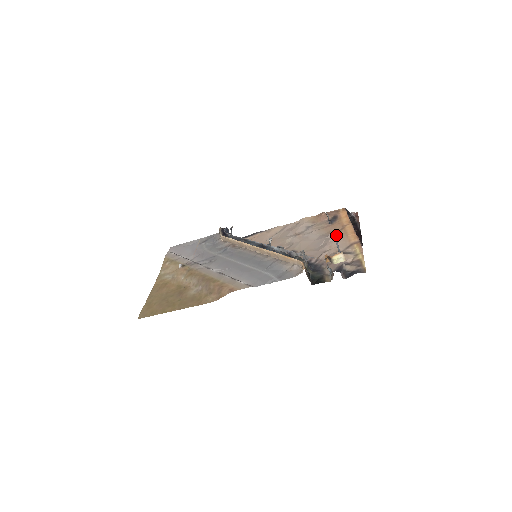
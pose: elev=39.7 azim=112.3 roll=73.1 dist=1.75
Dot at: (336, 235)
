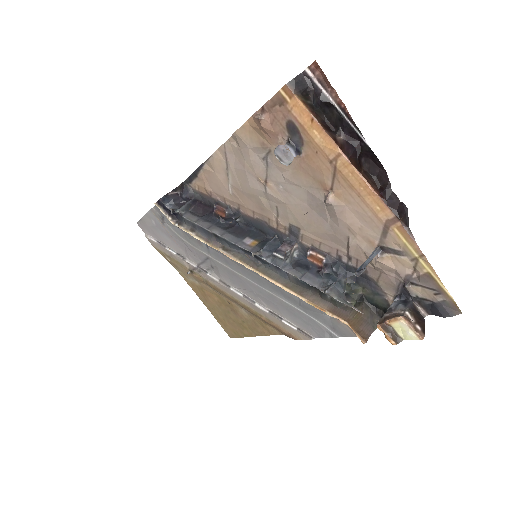
Dot at: (359, 274)
